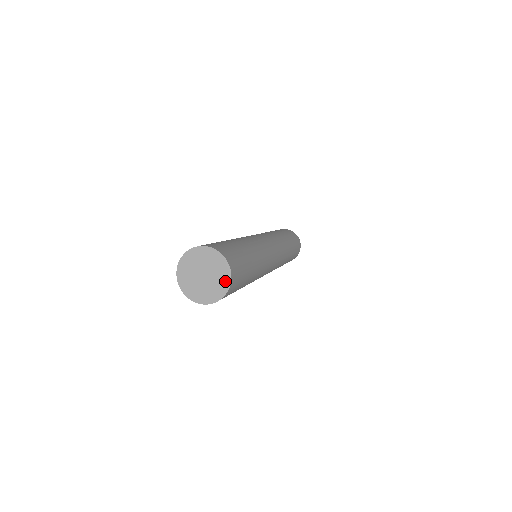
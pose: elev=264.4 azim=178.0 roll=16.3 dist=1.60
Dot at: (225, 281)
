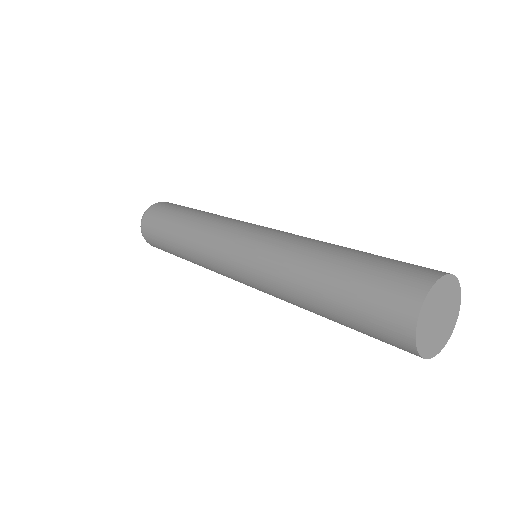
Dot at: (456, 310)
